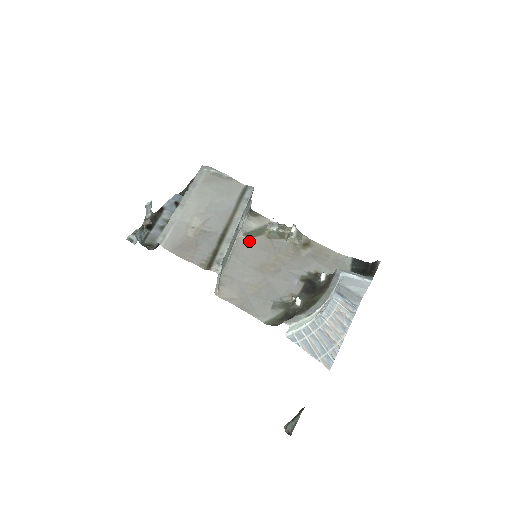
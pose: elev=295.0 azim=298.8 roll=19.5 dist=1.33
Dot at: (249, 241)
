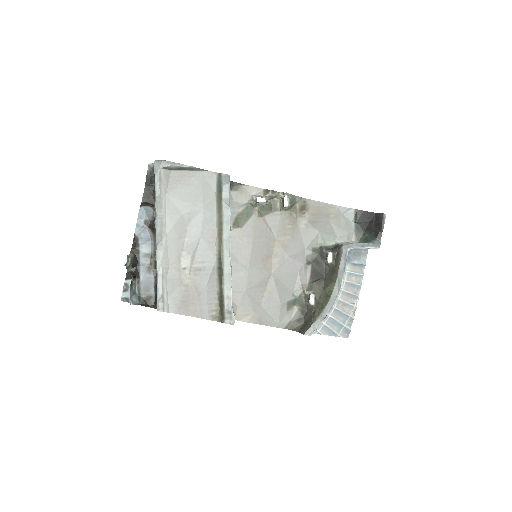
Dot at: (241, 233)
